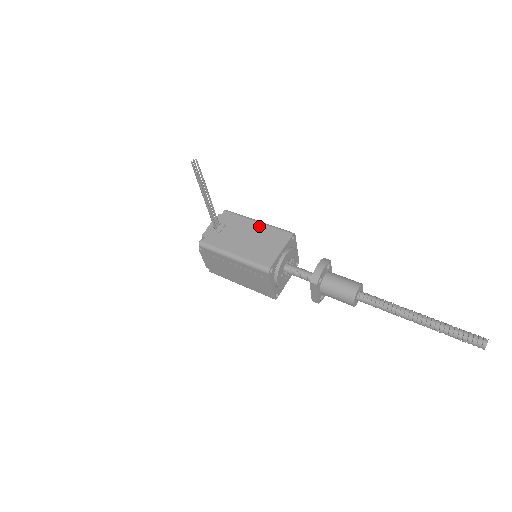
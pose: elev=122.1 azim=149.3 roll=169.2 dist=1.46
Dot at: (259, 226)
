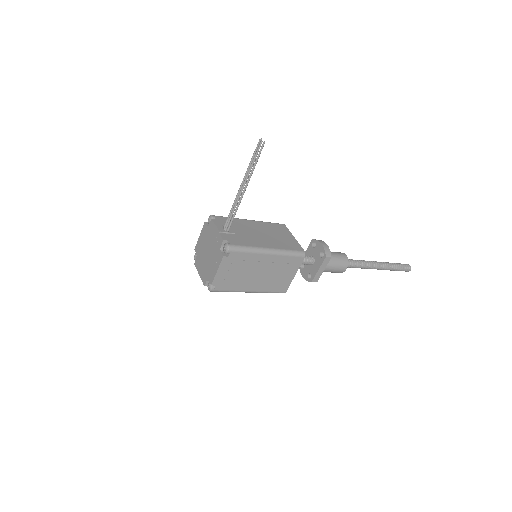
Dot at: (256, 223)
